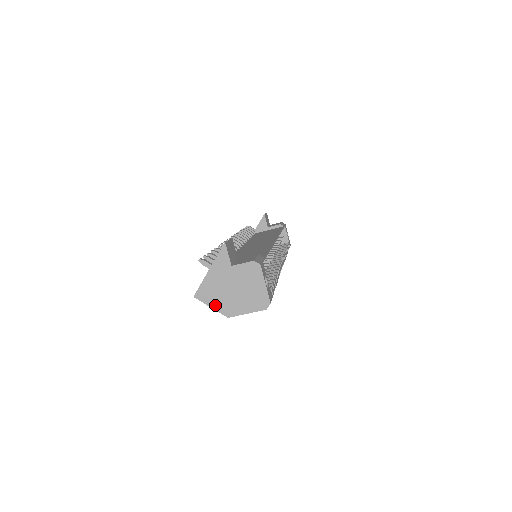
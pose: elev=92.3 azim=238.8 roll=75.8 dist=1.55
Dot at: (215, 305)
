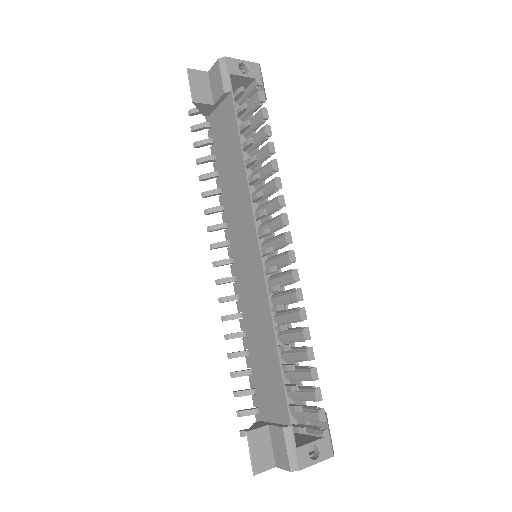
Dot at: occluded
